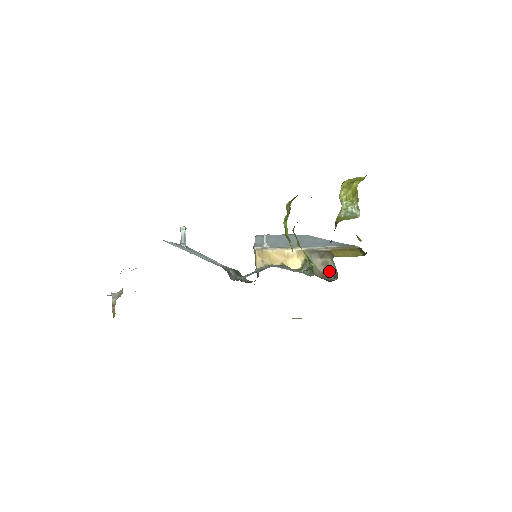
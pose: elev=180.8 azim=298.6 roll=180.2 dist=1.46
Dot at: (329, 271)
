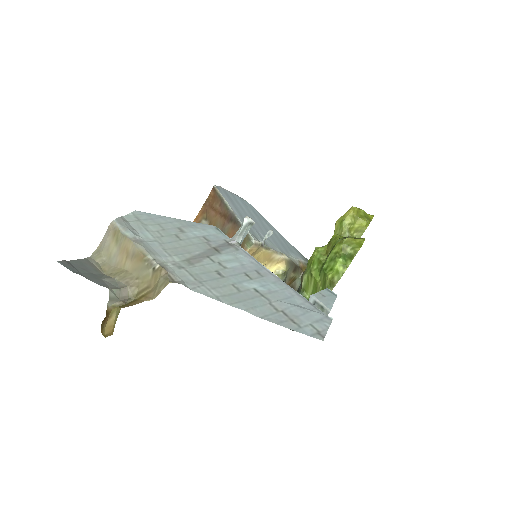
Dot at: (291, 287)
